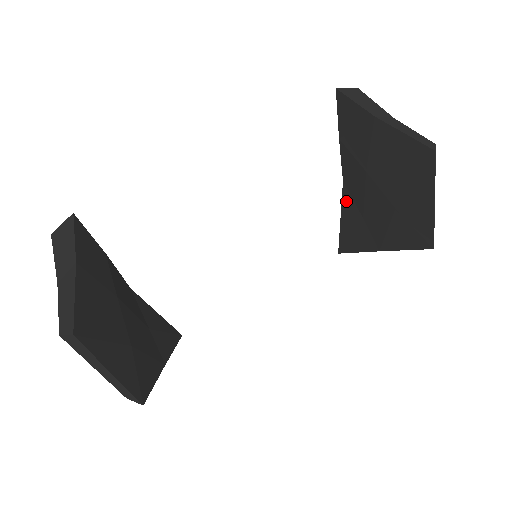
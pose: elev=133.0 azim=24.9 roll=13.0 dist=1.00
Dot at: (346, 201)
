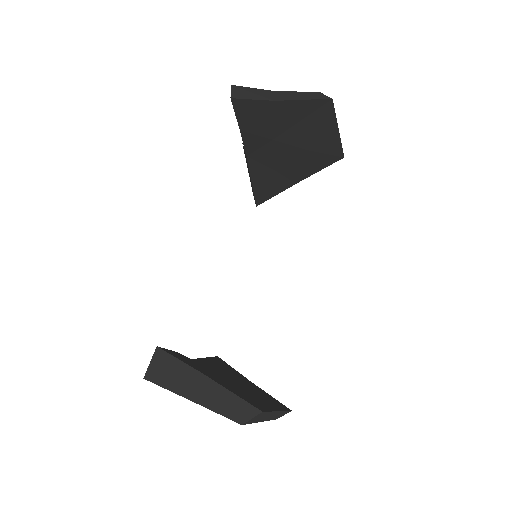
Dot at: (254, 168)
